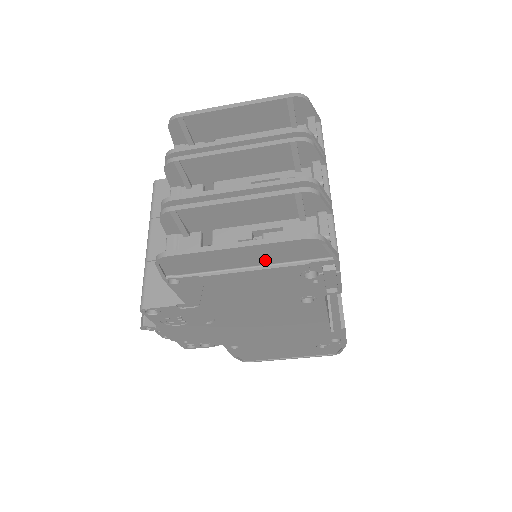
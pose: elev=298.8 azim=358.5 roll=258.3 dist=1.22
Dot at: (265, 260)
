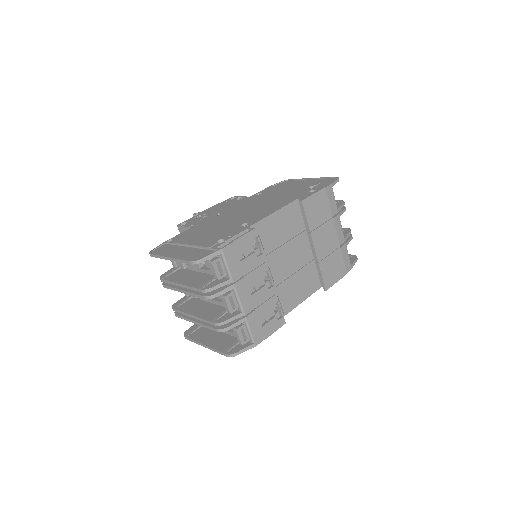
Dot at: (225, 339)
